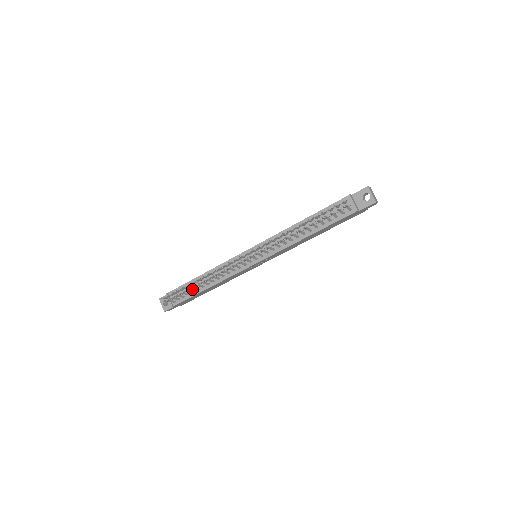
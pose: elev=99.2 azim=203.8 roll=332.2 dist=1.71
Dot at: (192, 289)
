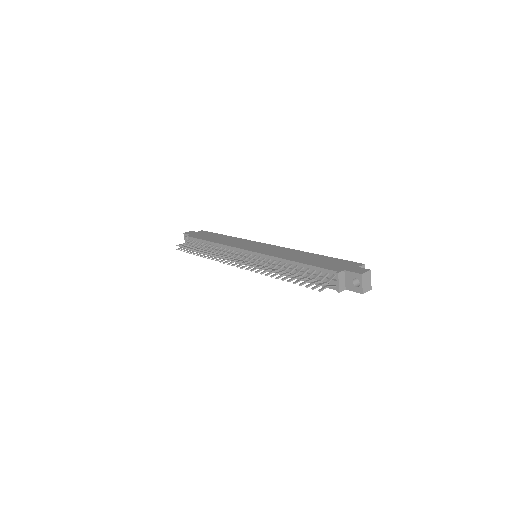
Dot at: (203, 247)
